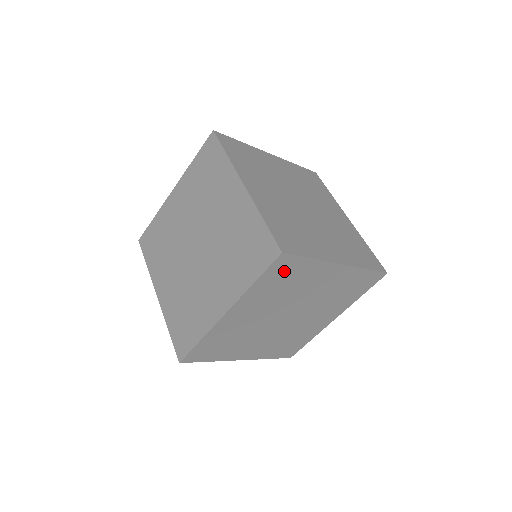
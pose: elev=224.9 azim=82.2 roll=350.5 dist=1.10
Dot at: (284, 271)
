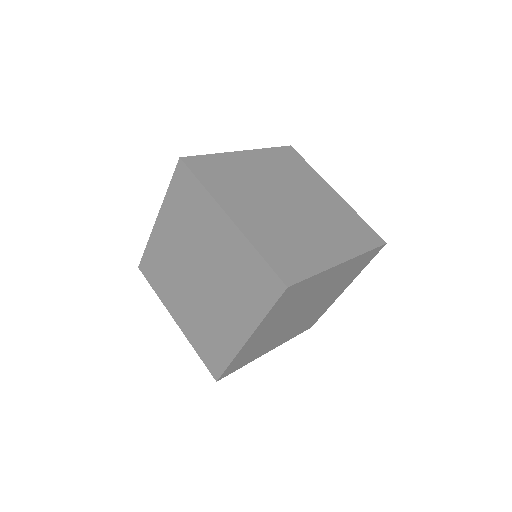
Dot at: (292, 294)
